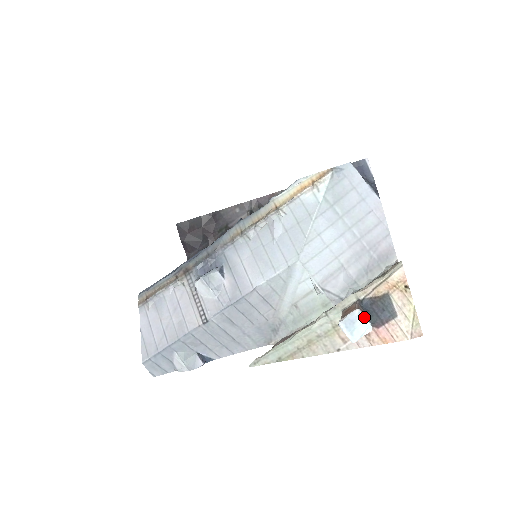
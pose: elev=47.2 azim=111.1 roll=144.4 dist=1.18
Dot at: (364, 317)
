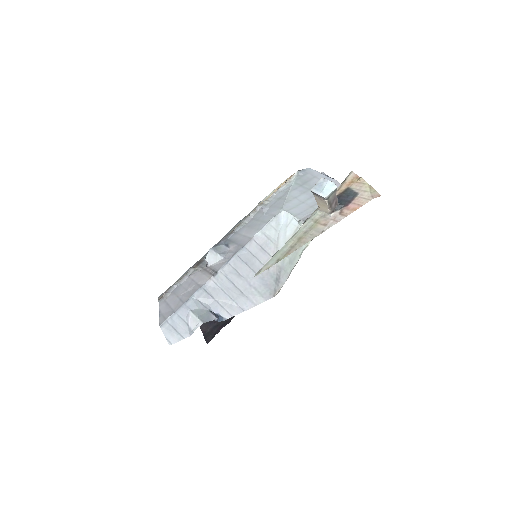
Dot at: (328, 180)
